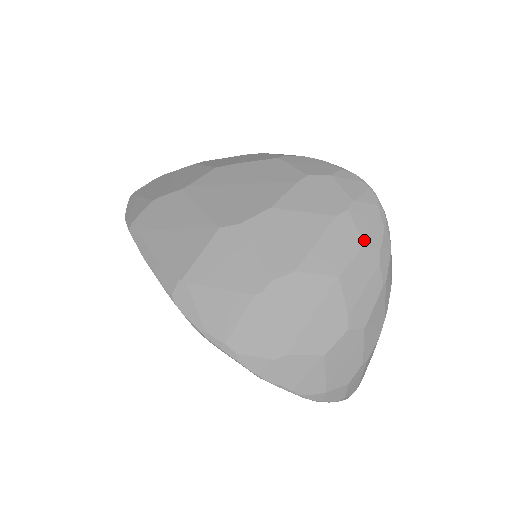
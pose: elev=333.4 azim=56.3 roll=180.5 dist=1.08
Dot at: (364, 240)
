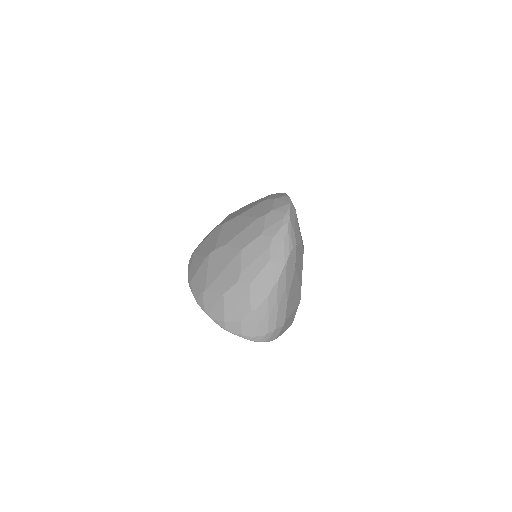
Dot at: (264, 231)
